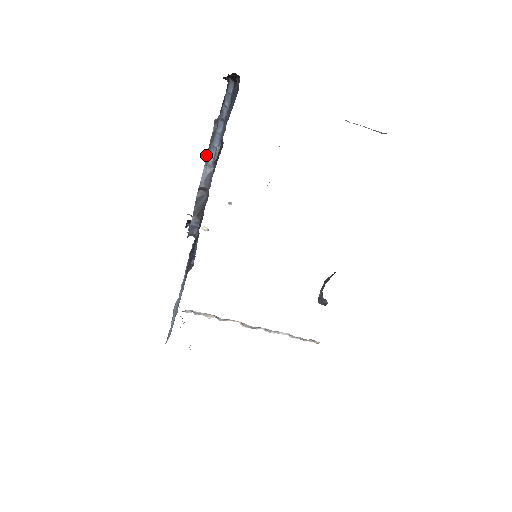
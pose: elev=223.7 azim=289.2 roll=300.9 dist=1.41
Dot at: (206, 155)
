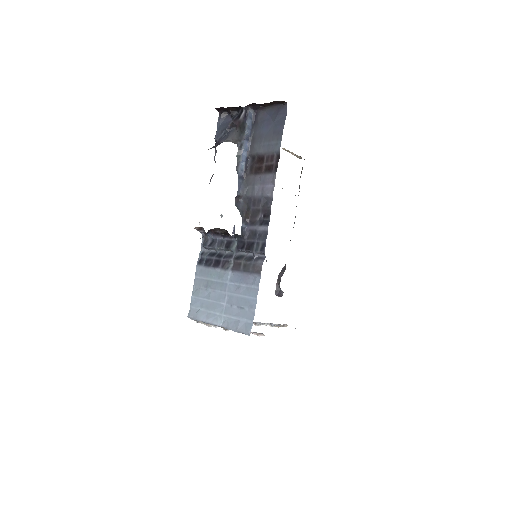
Dot at: (236, 169)
